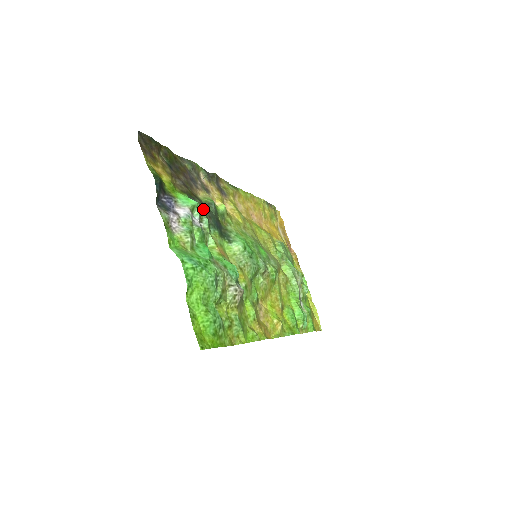
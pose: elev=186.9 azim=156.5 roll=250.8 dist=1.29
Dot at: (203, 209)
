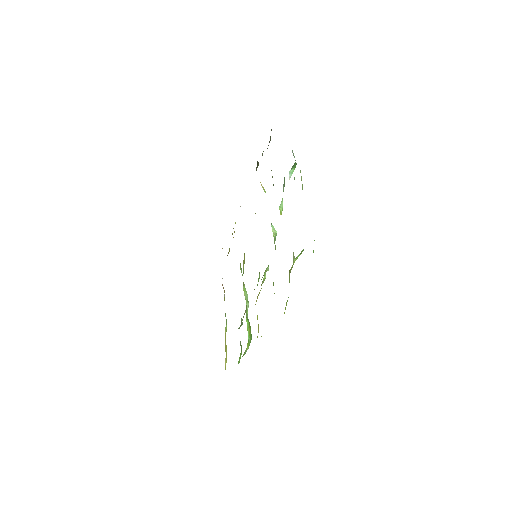
Dot at: occluded
